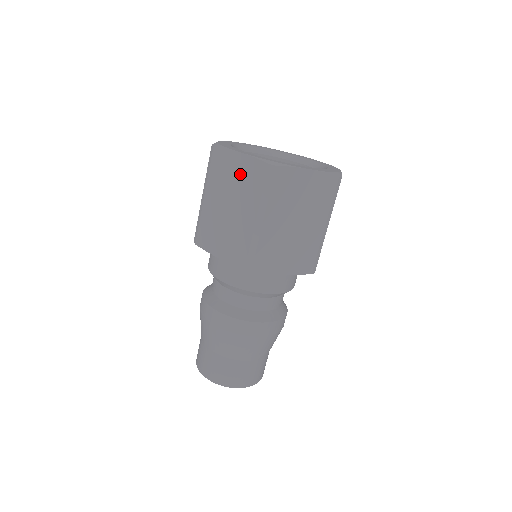
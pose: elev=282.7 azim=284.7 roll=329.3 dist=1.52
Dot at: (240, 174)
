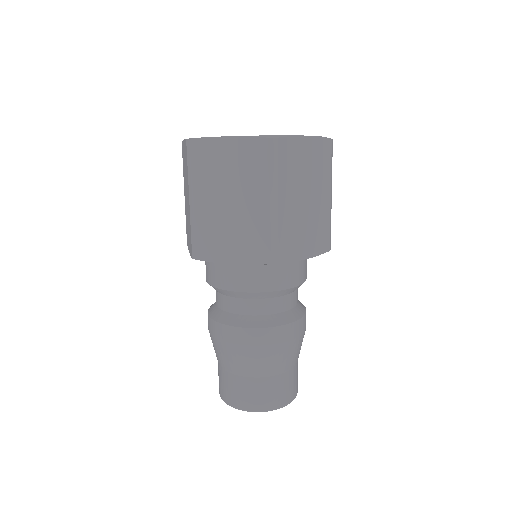
Dot at: (235, 160)
